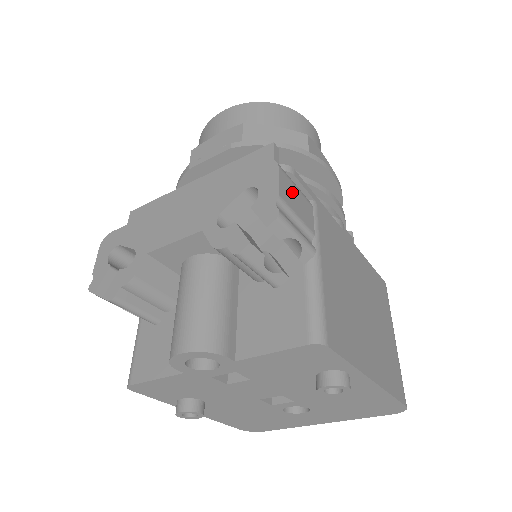
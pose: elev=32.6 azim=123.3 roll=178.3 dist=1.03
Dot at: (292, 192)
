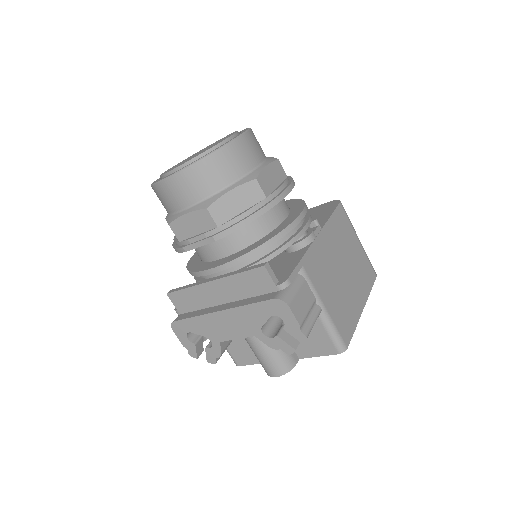
Dot at: (299, 303)
